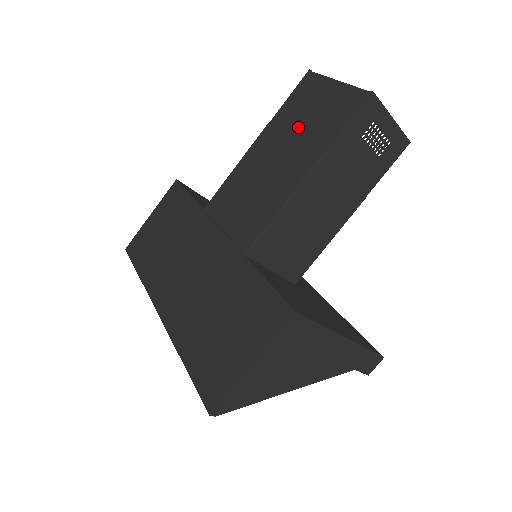
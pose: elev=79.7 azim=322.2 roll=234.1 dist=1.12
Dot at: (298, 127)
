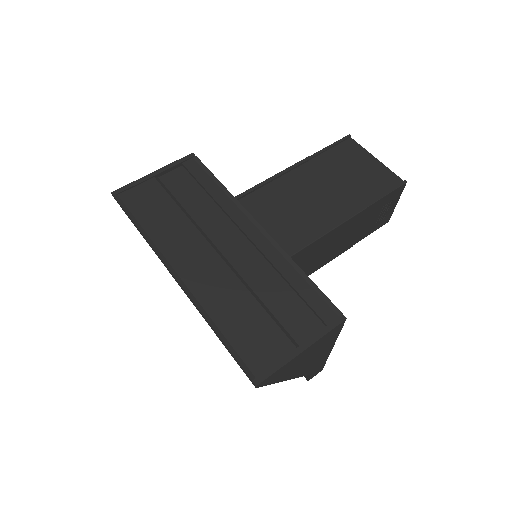
Dot at: (339, 174)
